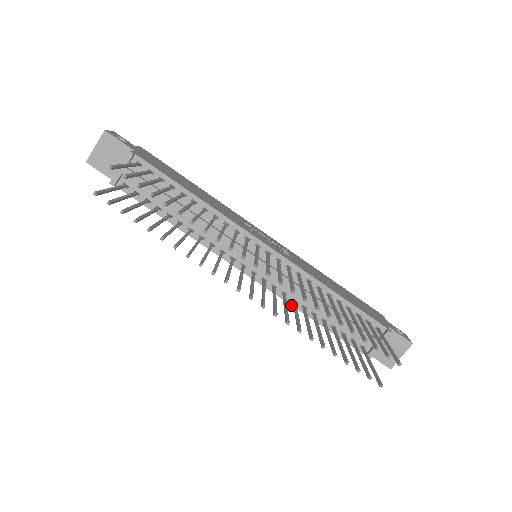
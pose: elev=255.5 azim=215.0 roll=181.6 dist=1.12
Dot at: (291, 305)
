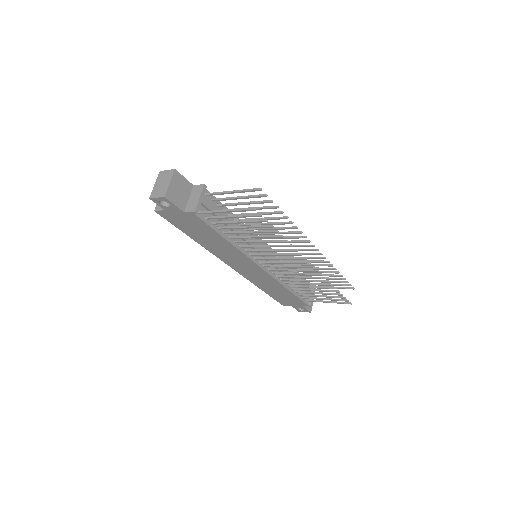
Dot at: (280, 283)
